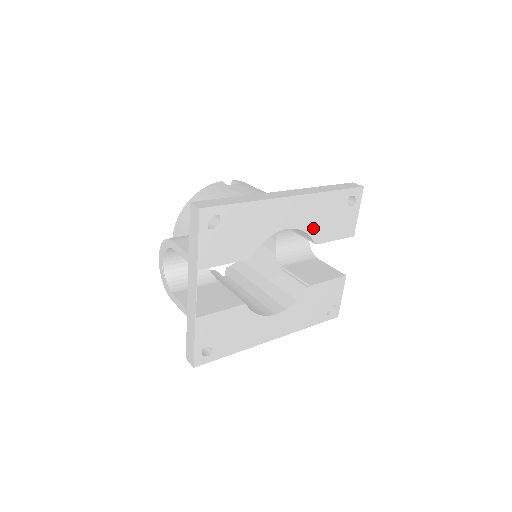
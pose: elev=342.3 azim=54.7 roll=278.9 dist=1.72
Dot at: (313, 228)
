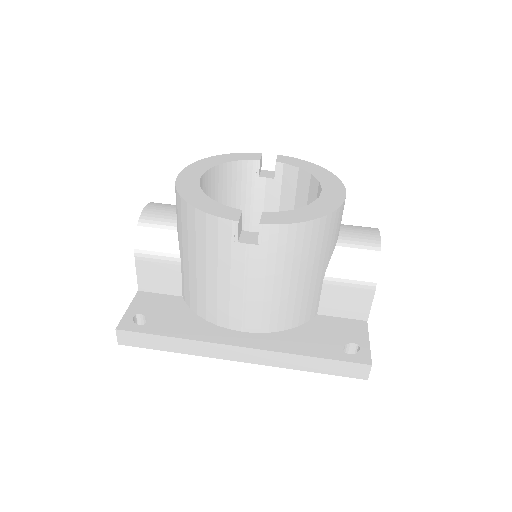
Dot at: occluded
